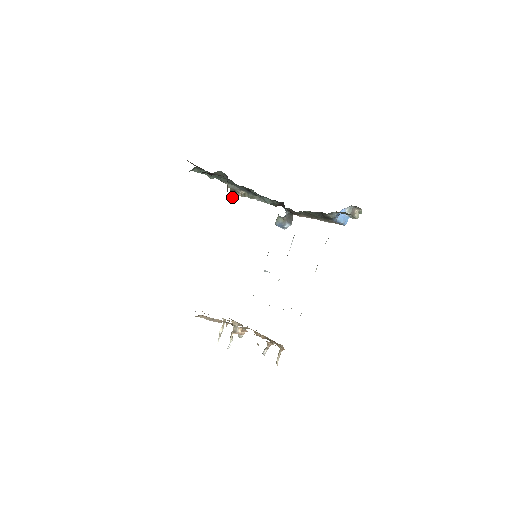
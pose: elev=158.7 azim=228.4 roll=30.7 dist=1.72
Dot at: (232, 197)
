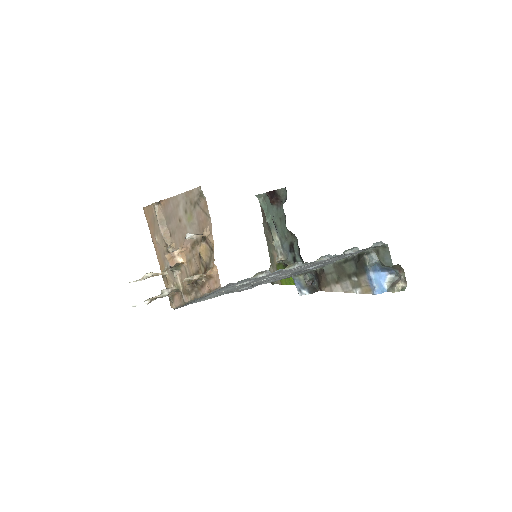
Dot at: occluded
